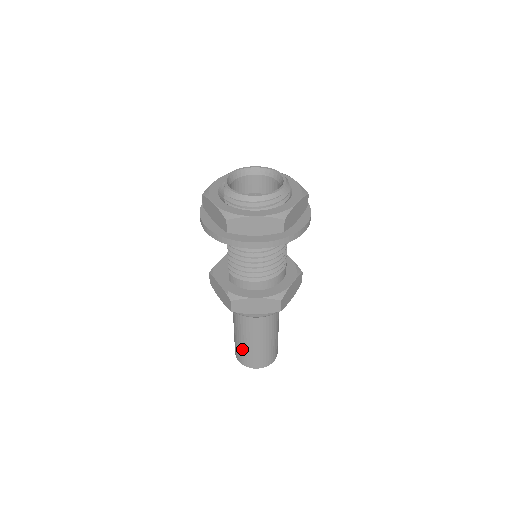
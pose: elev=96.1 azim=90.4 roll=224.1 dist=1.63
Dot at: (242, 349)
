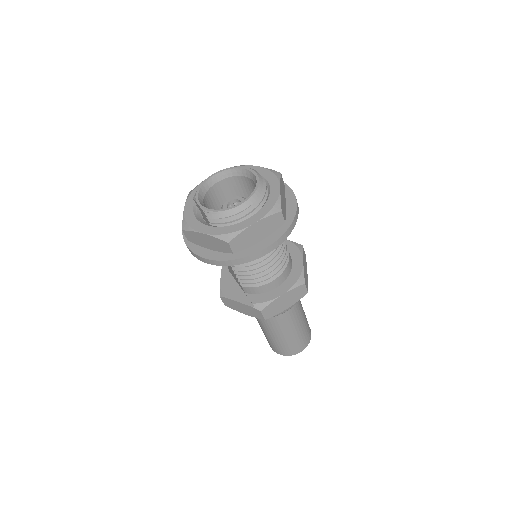
Dot at: (281, 344)
